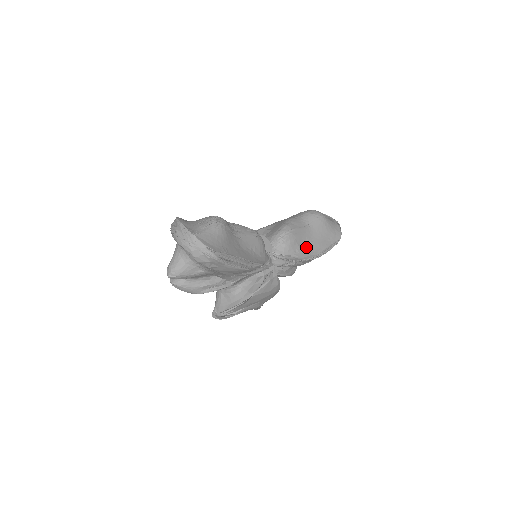
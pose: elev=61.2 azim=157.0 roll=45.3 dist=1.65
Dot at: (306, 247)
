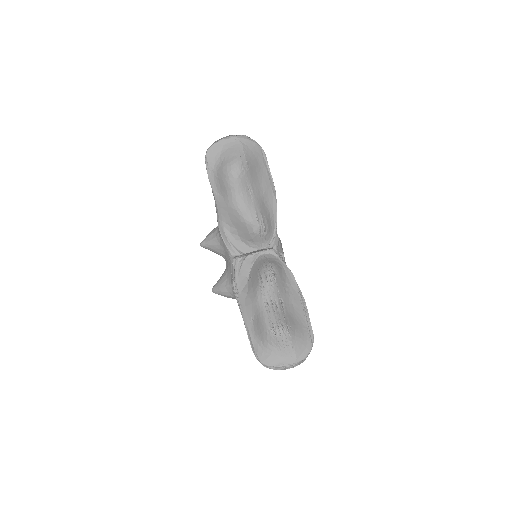
Dot at: (268, 203)
